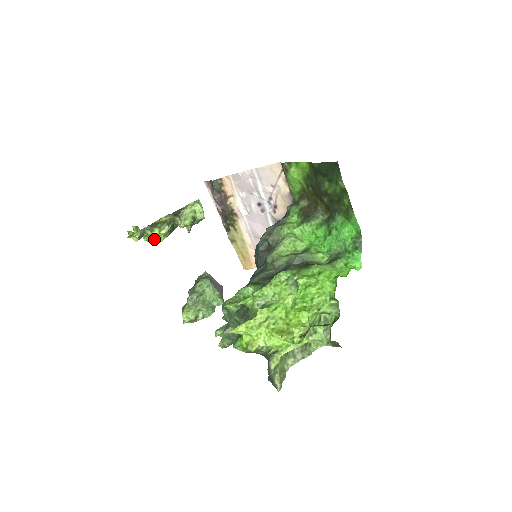
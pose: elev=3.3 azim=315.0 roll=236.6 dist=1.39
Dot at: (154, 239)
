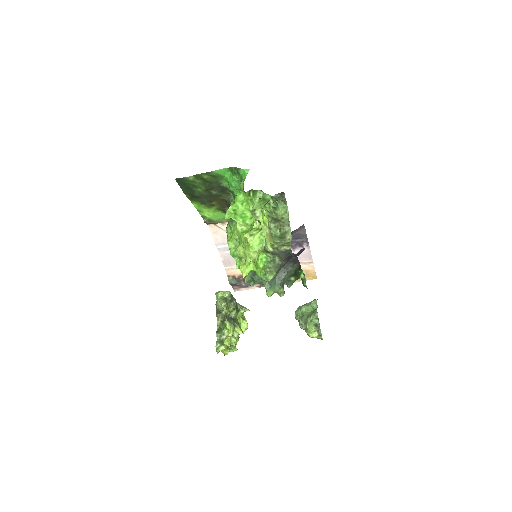
Dot at: (231, 335)
